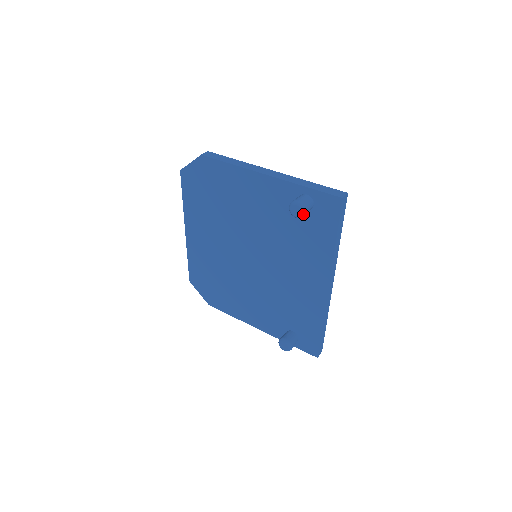
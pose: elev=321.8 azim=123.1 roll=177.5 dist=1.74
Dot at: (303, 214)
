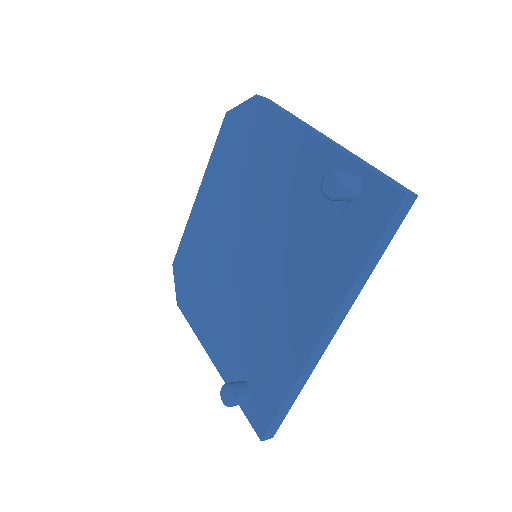
Dot at: (337, 193)
